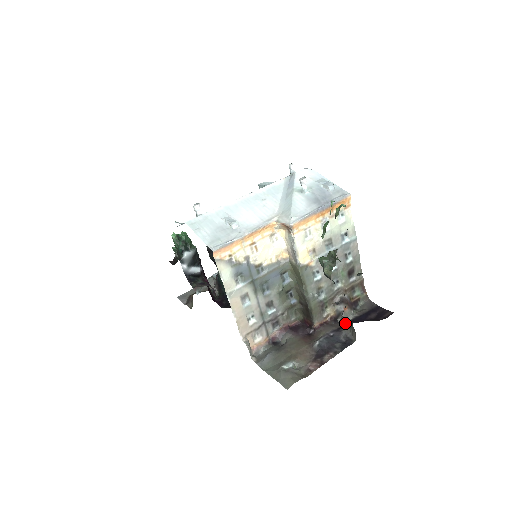
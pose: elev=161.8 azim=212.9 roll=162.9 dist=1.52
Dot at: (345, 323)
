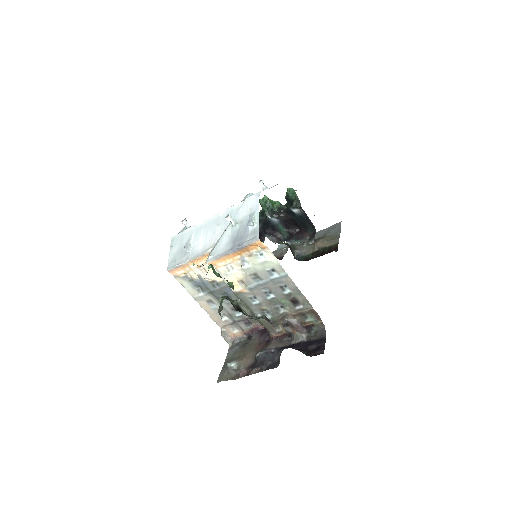
Dot at: (292, 344)
